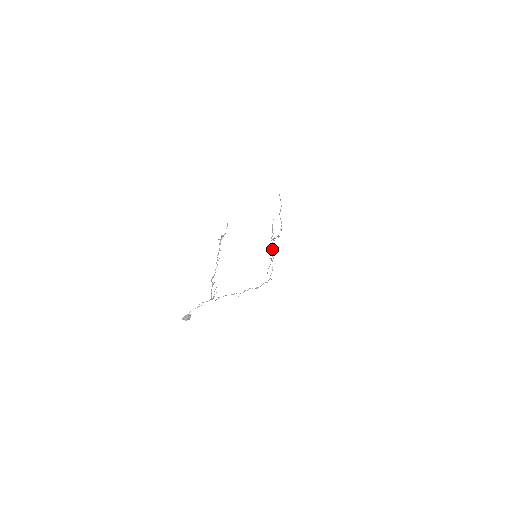
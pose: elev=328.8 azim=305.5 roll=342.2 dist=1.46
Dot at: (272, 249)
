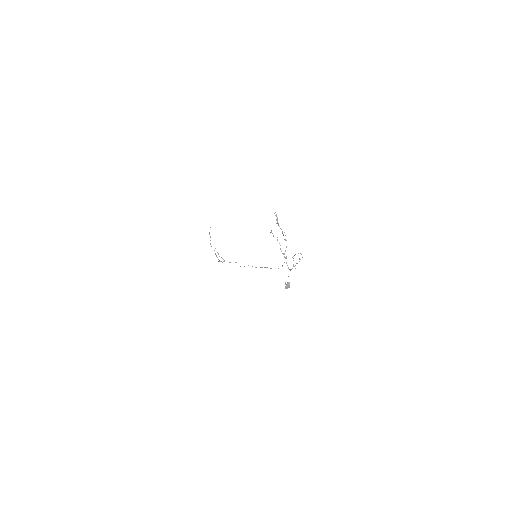
Dot at: (277, 239)
